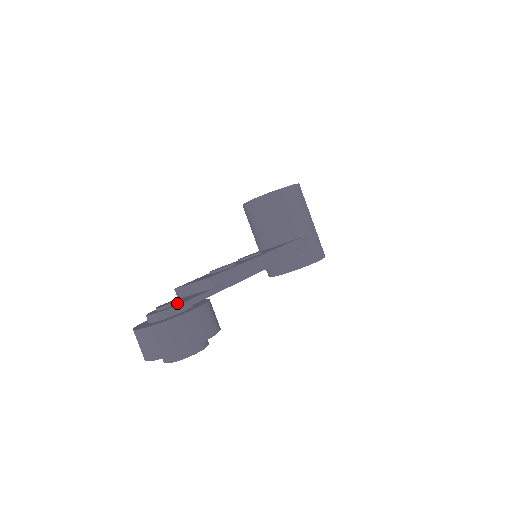
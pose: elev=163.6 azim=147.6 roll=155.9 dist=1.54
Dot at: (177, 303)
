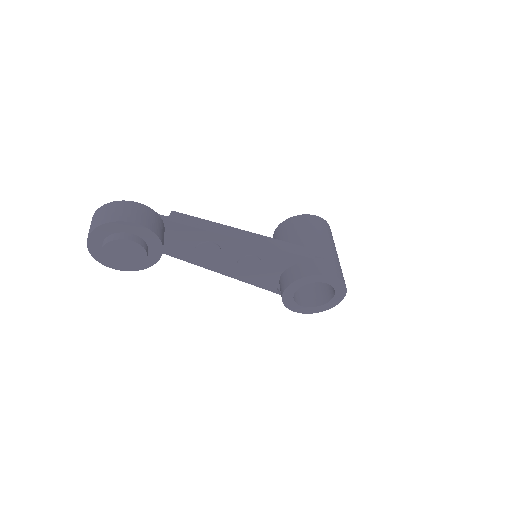
Dot at: occluded
